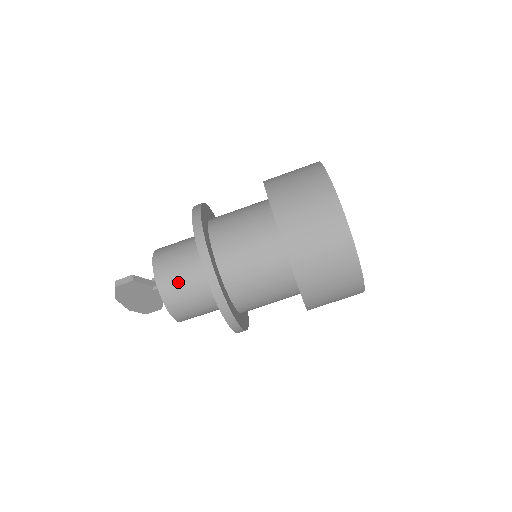
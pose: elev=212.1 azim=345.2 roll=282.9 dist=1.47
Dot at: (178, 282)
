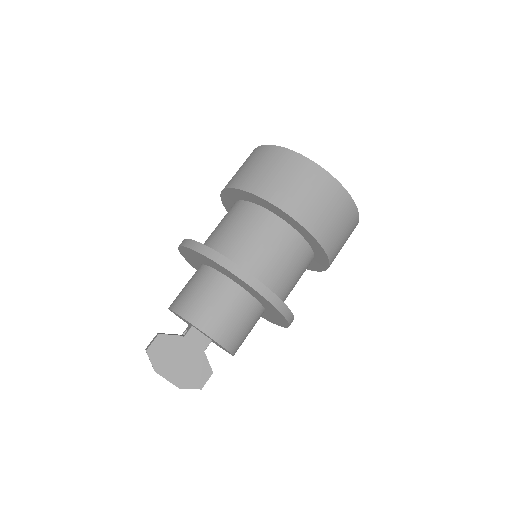
Dot at: (192, 296)
